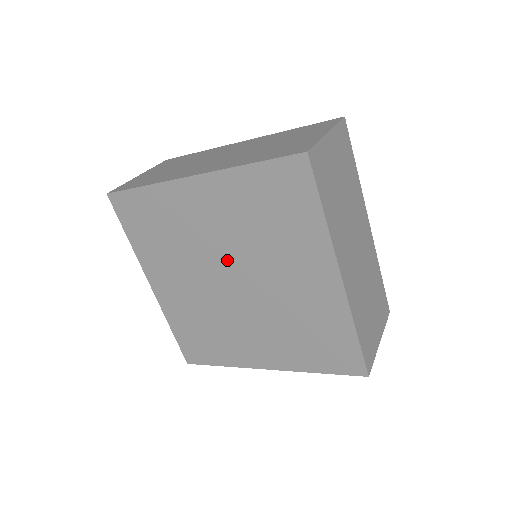
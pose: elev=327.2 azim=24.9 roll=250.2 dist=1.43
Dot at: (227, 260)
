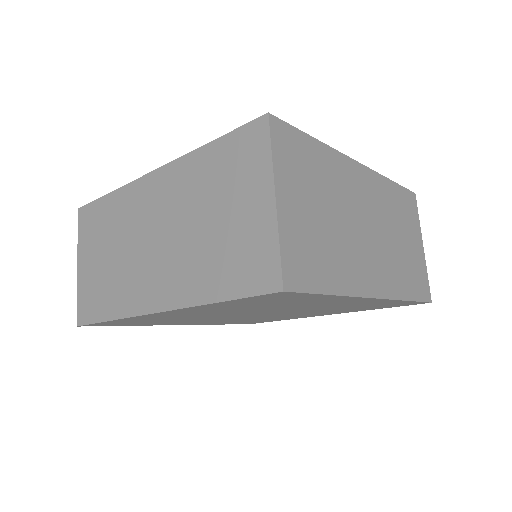
Dot at: occluded
